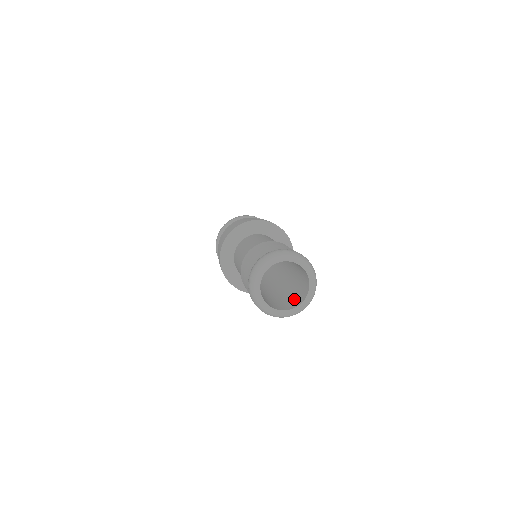
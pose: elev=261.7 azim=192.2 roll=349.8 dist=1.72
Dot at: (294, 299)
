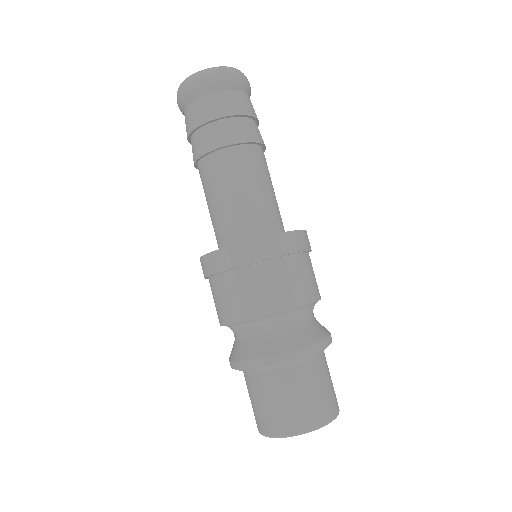
Dot at: occluded
